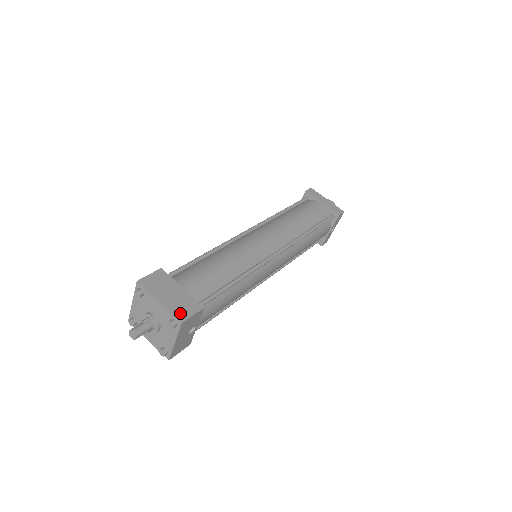
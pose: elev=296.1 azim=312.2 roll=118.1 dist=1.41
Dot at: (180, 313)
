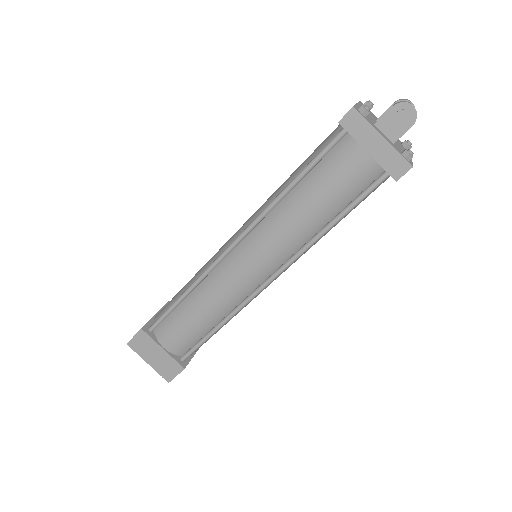
Dot at: (166, 374)
